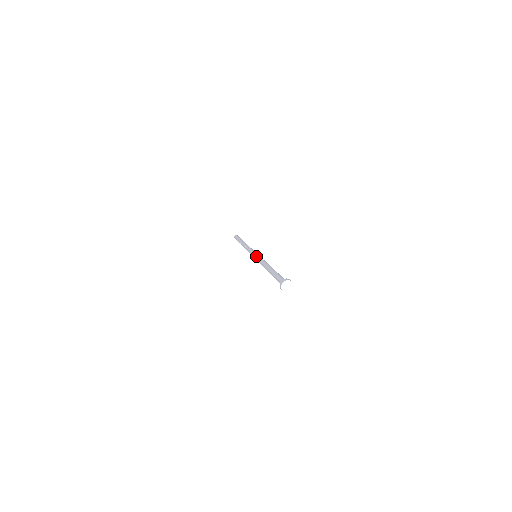
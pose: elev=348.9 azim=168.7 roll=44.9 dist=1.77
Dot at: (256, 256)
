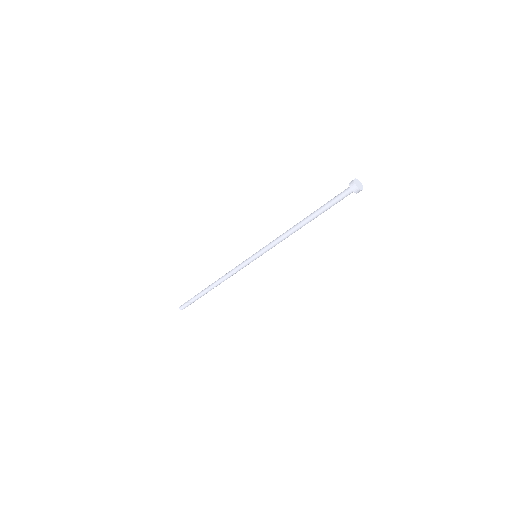
Dot at: occluded
